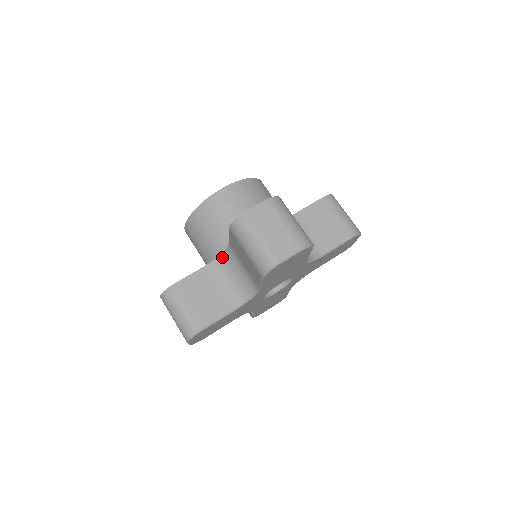
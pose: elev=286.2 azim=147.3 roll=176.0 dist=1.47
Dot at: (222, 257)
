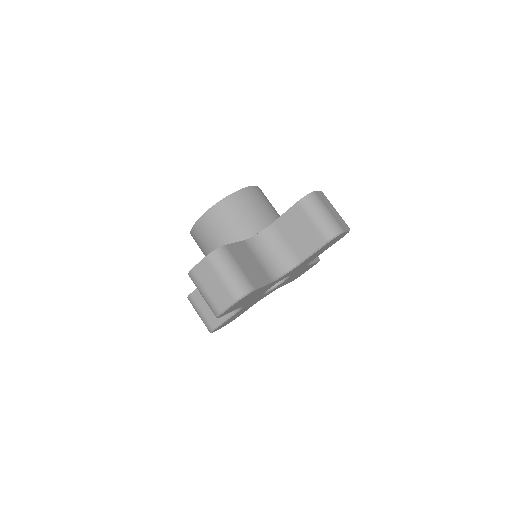
Dot at: occluded
